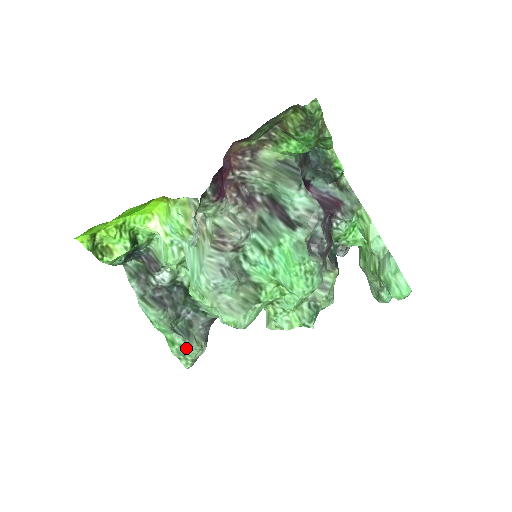
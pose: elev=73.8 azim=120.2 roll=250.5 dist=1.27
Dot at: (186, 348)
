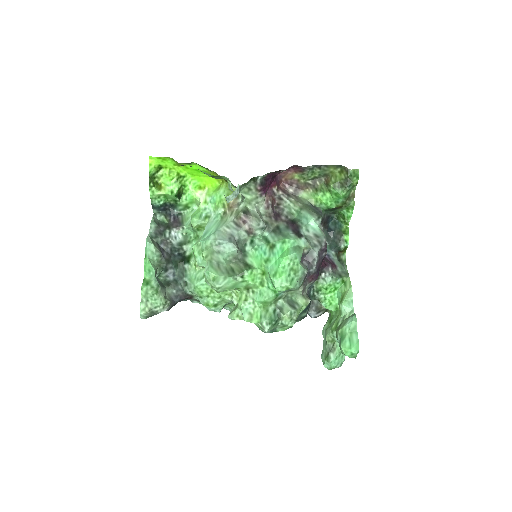
Dot at: (155, 292)
